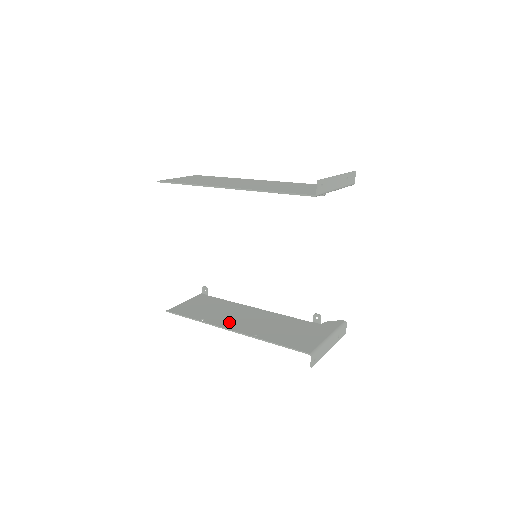
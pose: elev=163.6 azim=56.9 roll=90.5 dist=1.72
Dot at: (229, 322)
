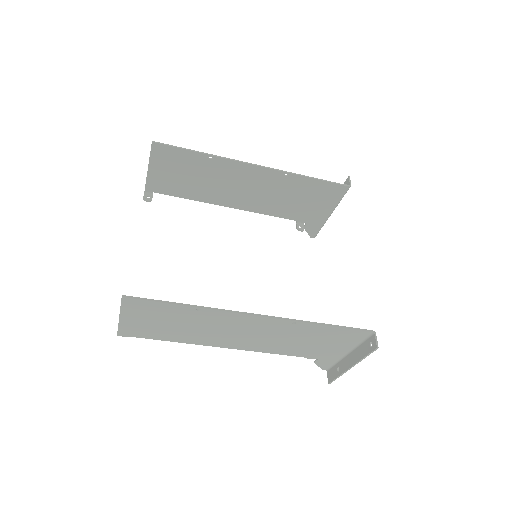
Dot at: (235, 319)
